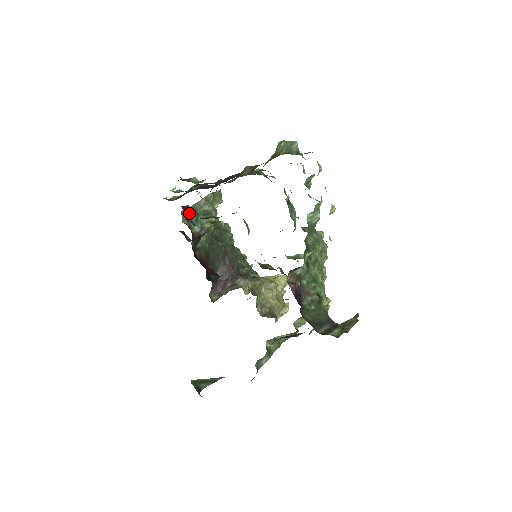
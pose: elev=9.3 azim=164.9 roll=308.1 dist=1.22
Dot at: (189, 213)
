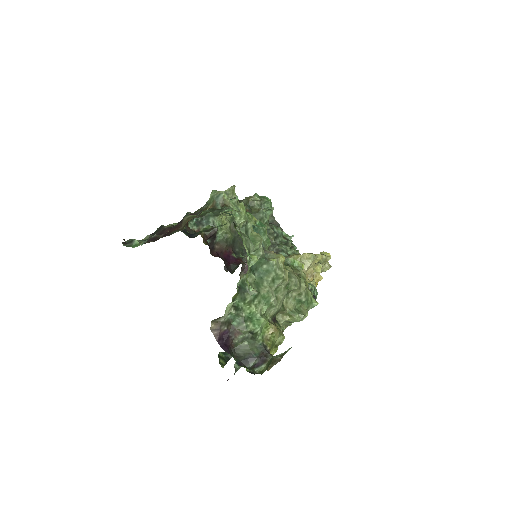
Dot at: (198, 218)
